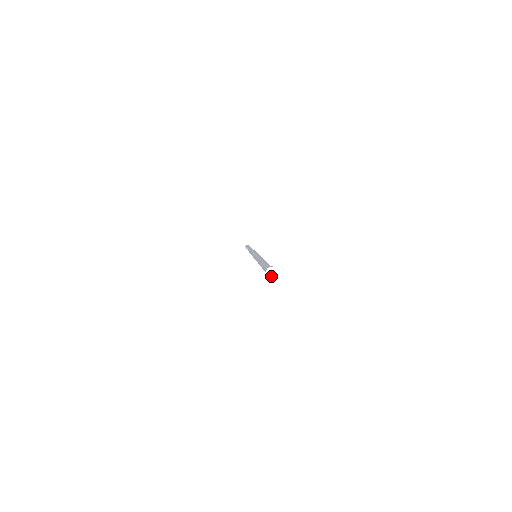
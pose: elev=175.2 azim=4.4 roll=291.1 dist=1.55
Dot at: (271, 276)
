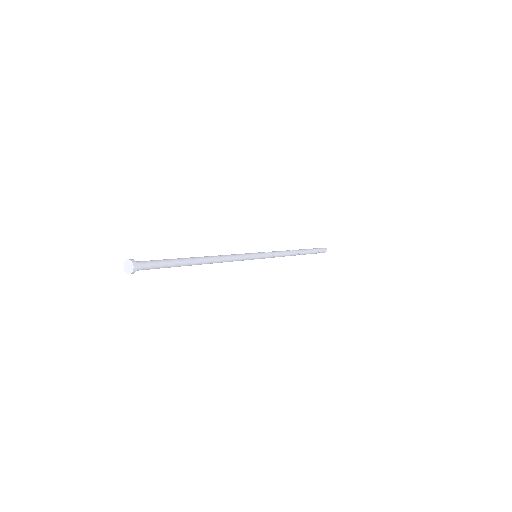
Dot at: (127, 269)
